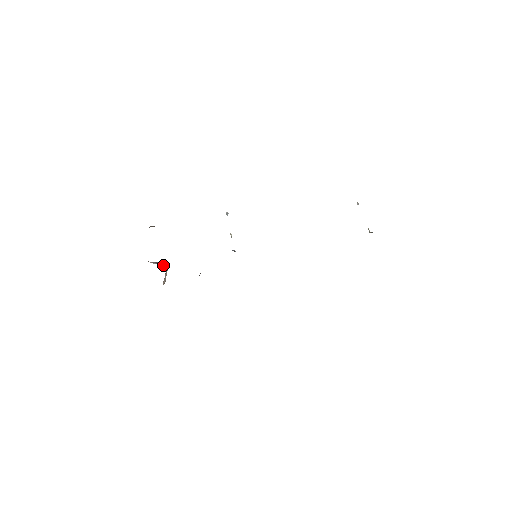
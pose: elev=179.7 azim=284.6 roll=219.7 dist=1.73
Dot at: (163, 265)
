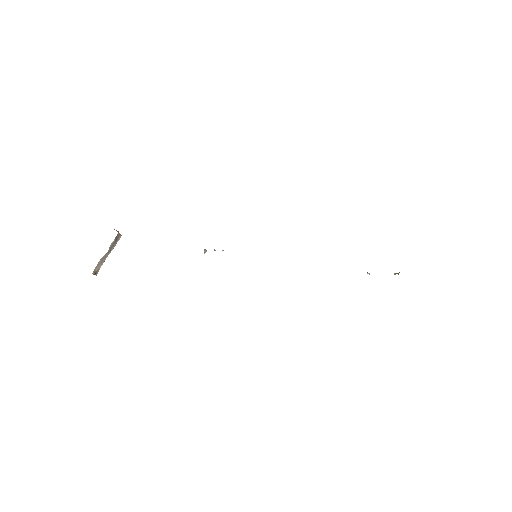
Dot at: occluded
